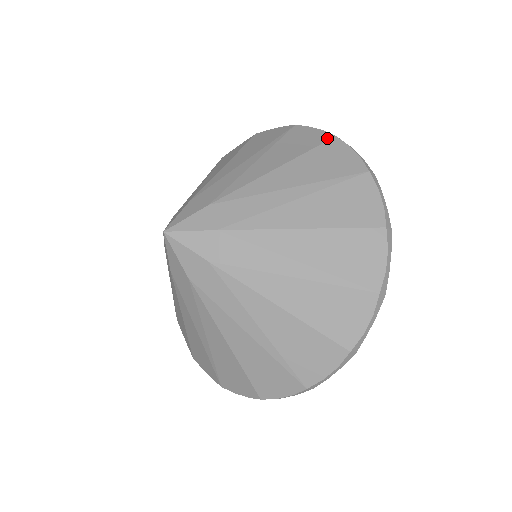
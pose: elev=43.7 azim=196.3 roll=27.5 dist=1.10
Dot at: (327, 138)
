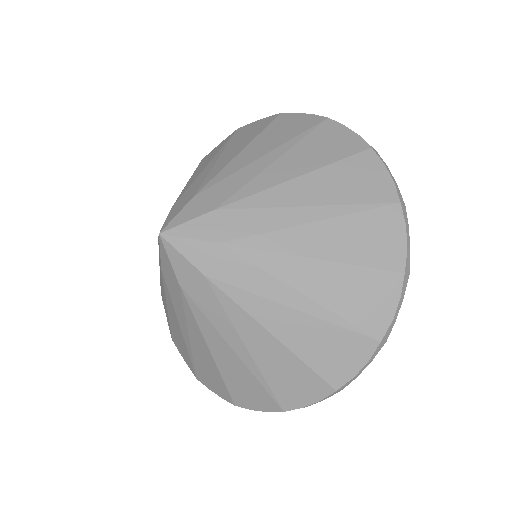
Dot at: occluded
